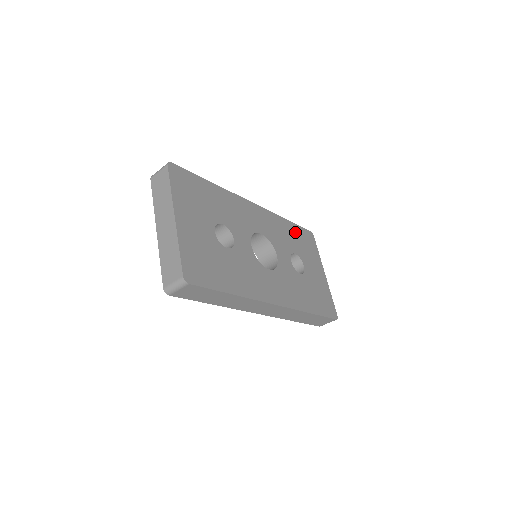
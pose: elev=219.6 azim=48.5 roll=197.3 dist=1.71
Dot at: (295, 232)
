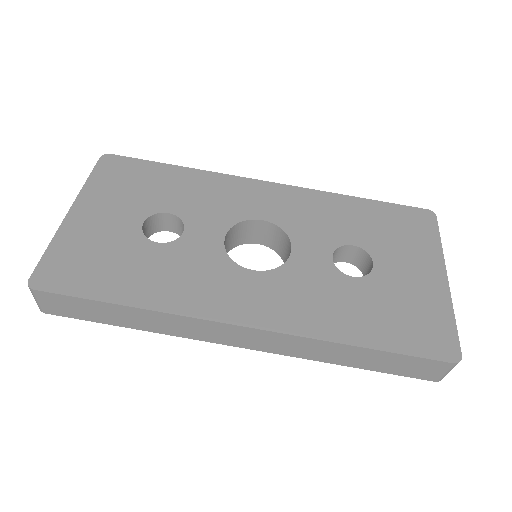
Dot at: (373, 213)
